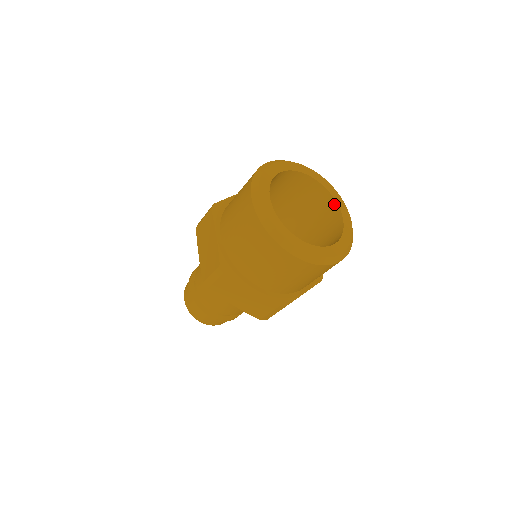
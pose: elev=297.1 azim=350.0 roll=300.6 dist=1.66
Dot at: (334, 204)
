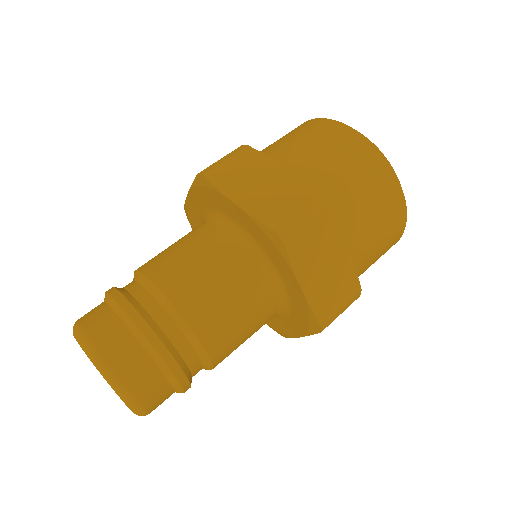
Dot at: occluded
